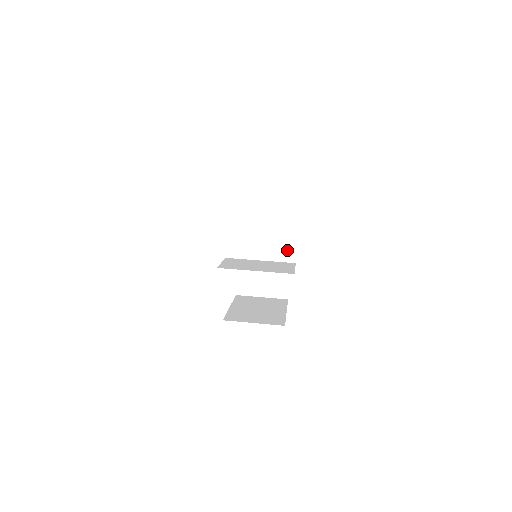
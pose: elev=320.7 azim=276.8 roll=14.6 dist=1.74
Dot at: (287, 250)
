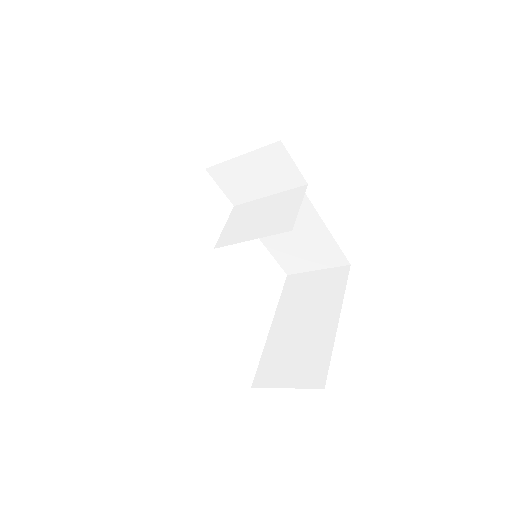
Dot at: (285, 221)
